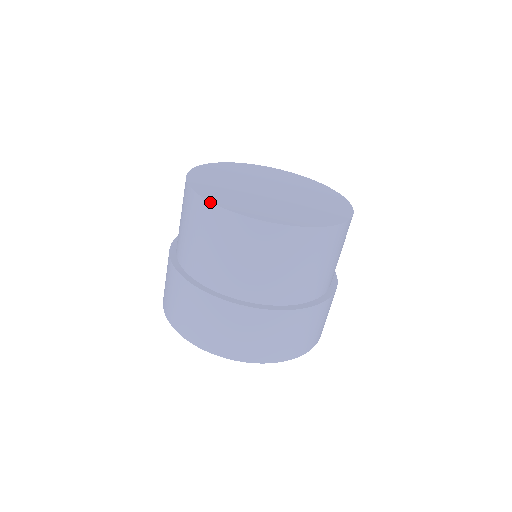
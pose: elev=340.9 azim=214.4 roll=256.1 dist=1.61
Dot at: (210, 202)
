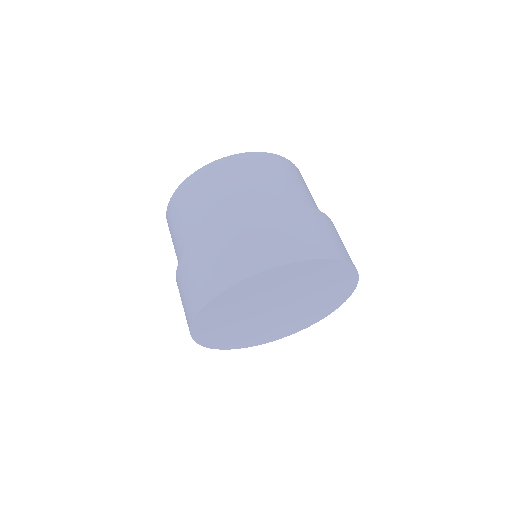
Dot at: (193, 173)
